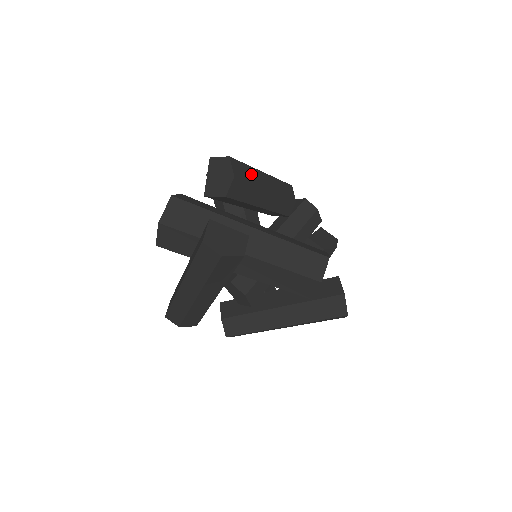
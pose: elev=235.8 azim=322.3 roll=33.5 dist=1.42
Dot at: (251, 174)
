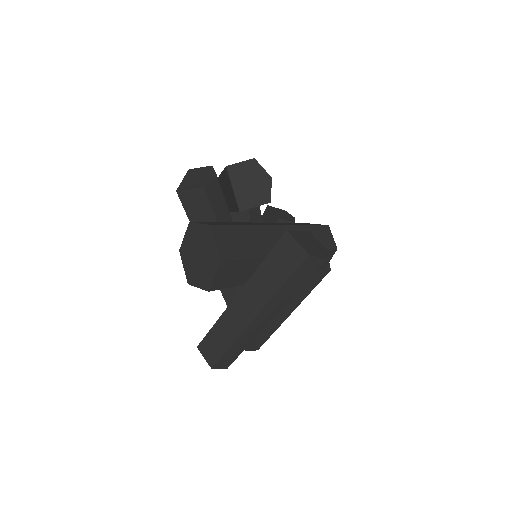
Dot at: occluded
